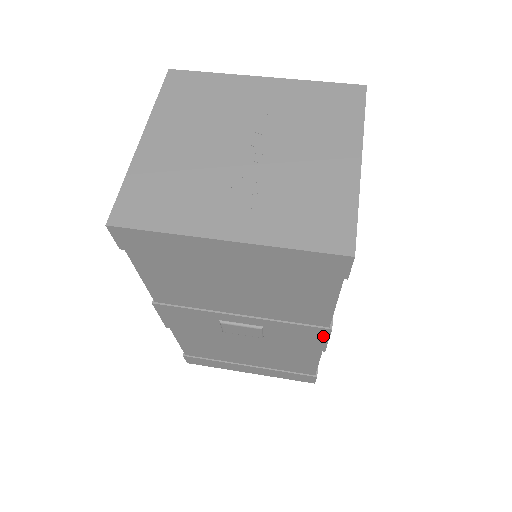
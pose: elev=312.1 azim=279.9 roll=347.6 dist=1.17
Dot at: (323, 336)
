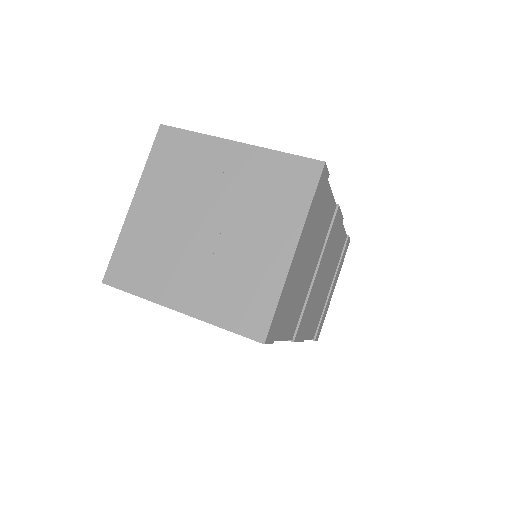
Dot at: occluded
